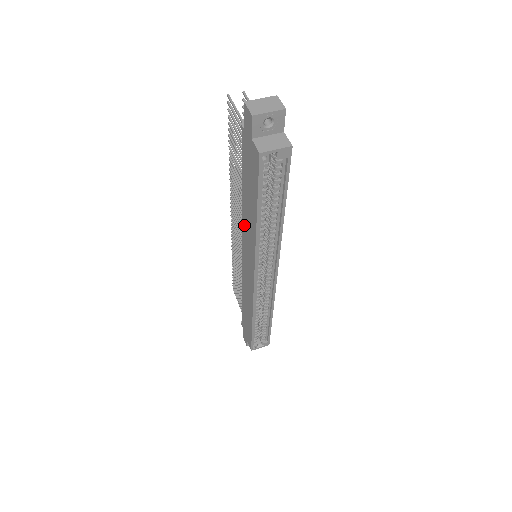
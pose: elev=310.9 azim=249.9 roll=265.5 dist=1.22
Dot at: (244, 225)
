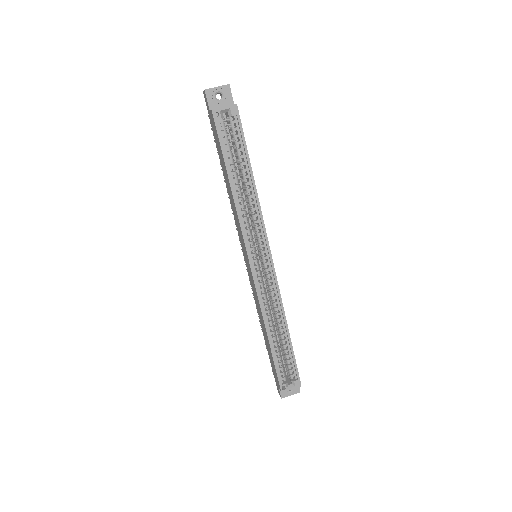
Dot at: (234, 215)
